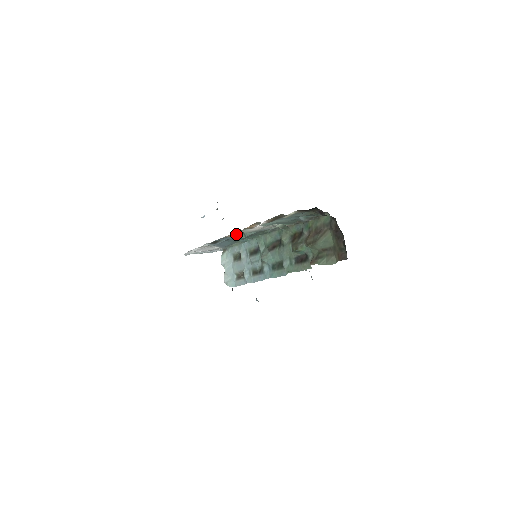
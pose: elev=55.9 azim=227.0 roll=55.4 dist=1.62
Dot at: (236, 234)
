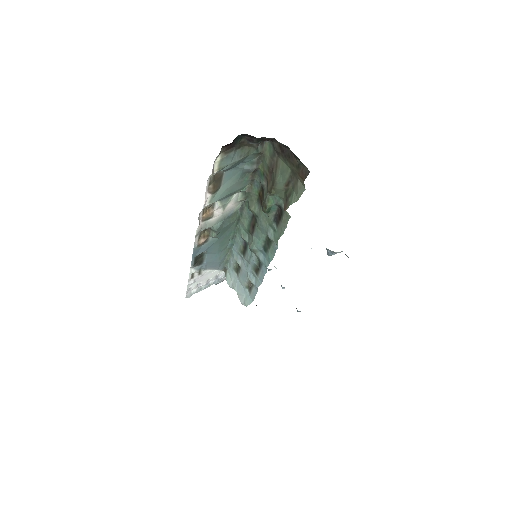
Dot at: (207, 236)
